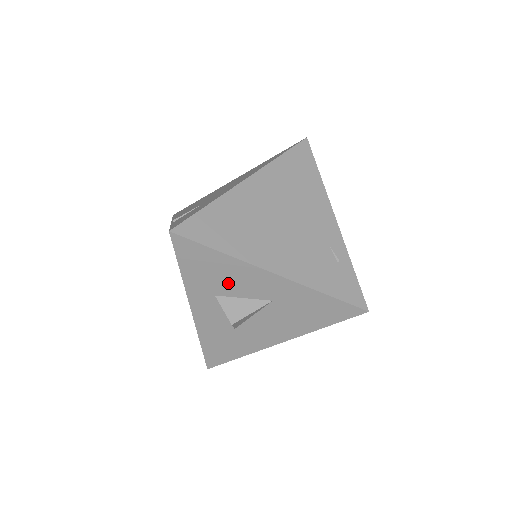
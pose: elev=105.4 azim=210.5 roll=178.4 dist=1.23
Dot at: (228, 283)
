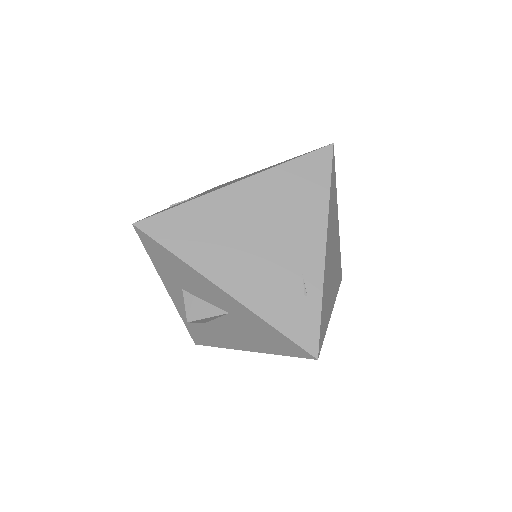
Dot at: (189, 283)
